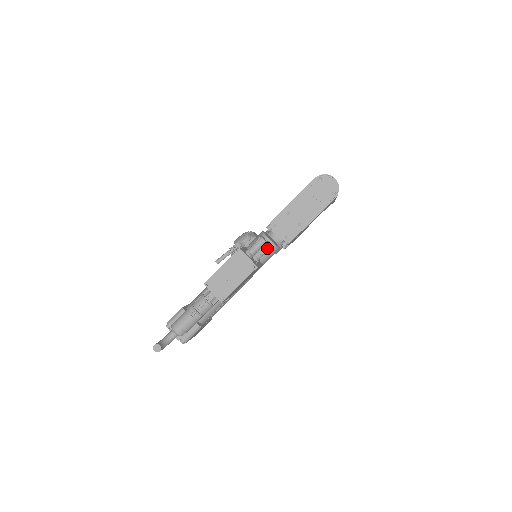
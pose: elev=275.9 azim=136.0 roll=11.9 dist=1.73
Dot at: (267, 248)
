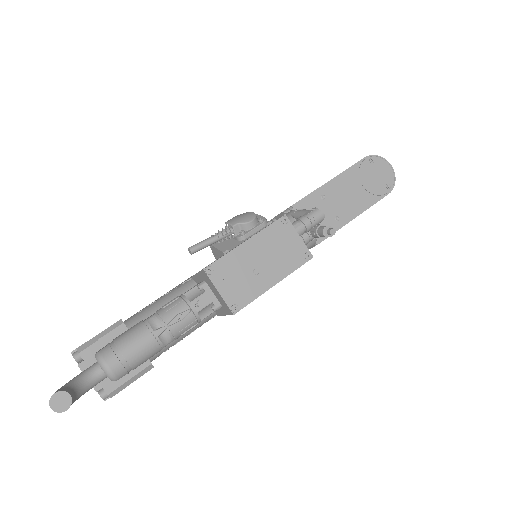
Dot at: (330, 228)
